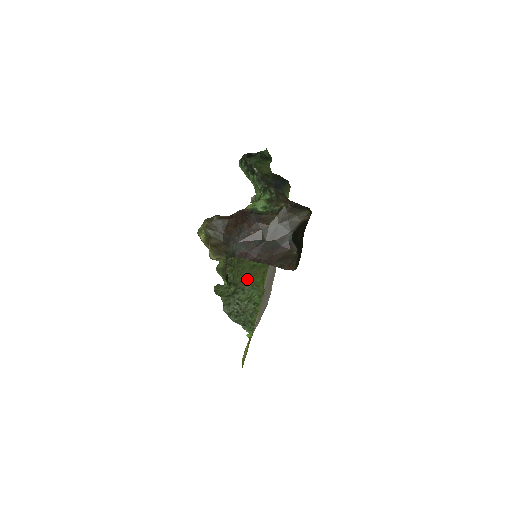
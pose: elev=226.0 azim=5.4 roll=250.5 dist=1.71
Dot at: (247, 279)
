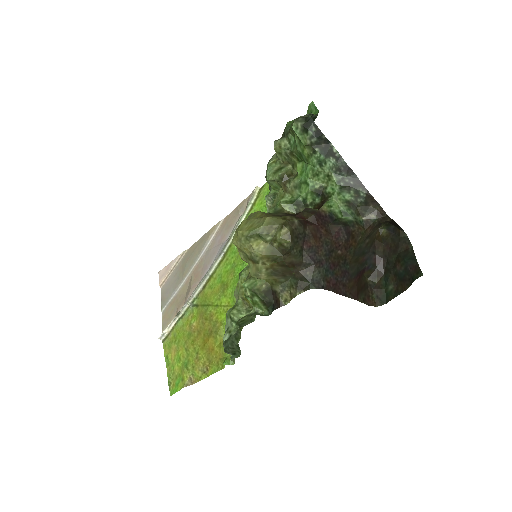
Dot at: occluded
